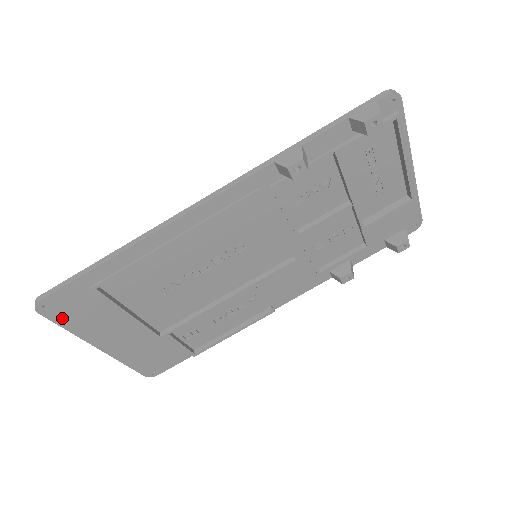
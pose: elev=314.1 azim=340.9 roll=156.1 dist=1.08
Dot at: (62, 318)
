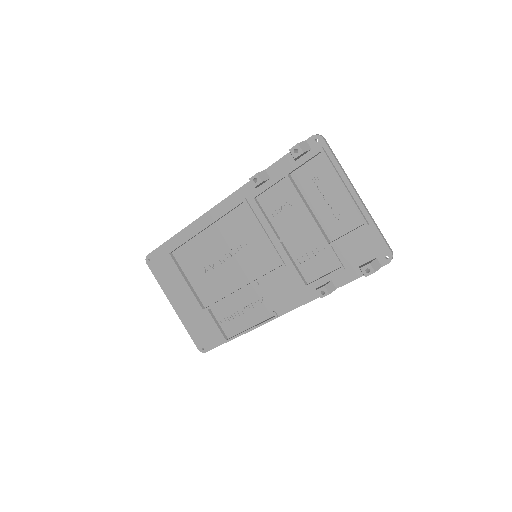
Dot at: (156, 272)
